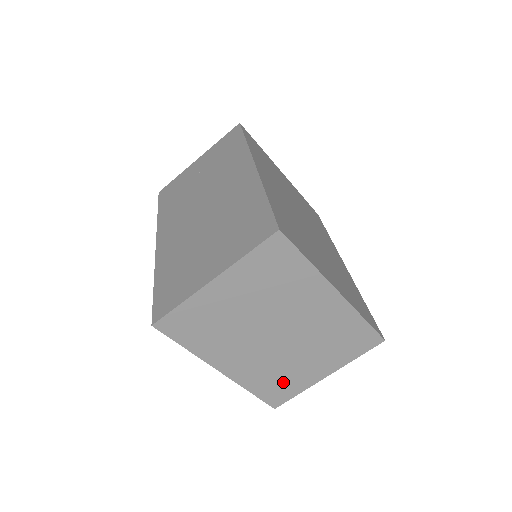
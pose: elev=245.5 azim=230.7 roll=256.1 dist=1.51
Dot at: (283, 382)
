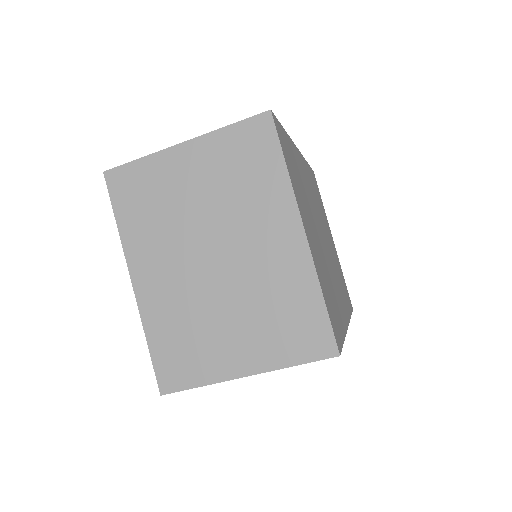
Dot at: (189, 349)
